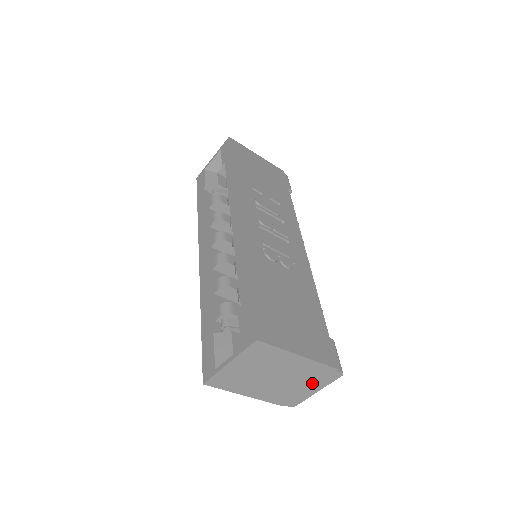
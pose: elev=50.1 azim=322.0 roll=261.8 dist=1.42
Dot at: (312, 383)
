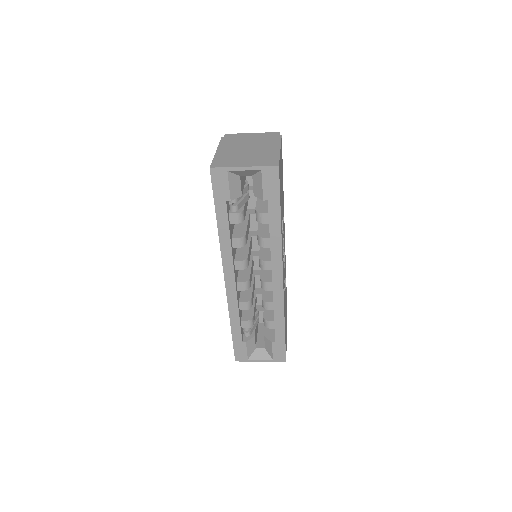
Dot at: occluded
